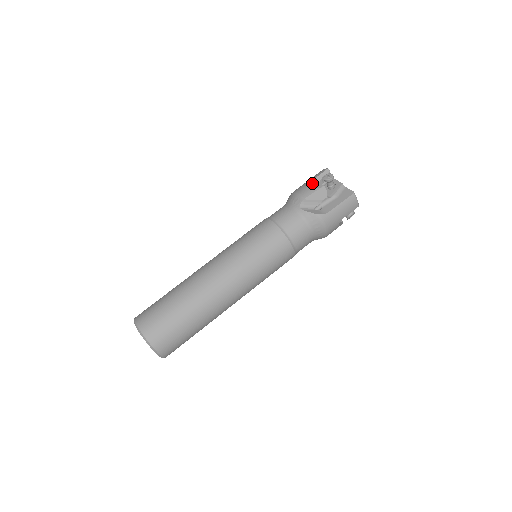
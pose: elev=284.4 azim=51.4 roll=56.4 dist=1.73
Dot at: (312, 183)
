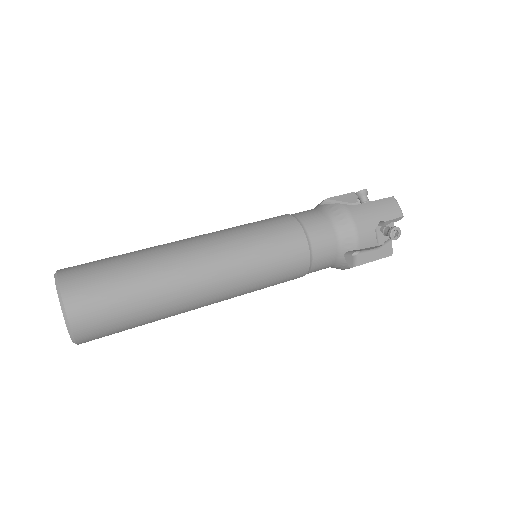
Dot at: occluded
